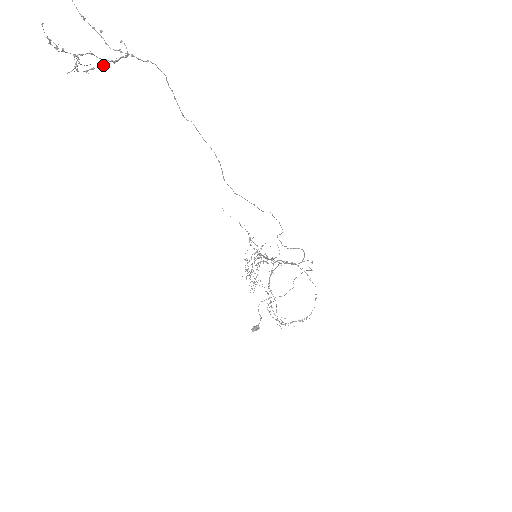
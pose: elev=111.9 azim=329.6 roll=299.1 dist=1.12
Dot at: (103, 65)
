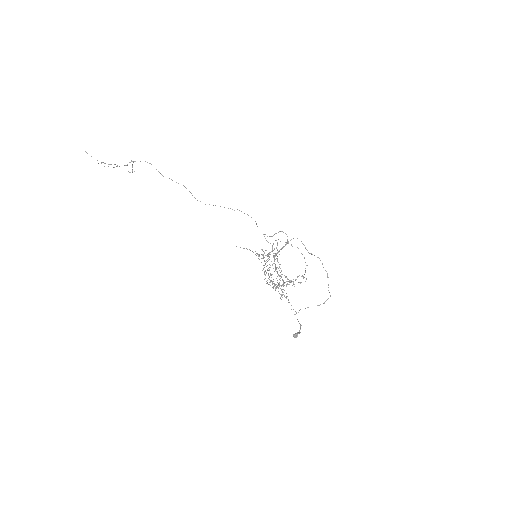
Dot at: (119, 166)
